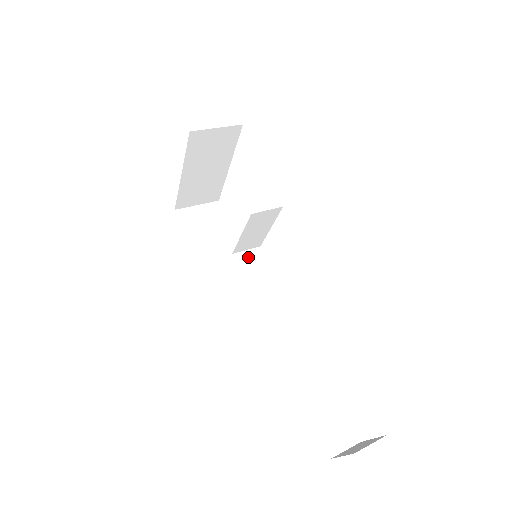
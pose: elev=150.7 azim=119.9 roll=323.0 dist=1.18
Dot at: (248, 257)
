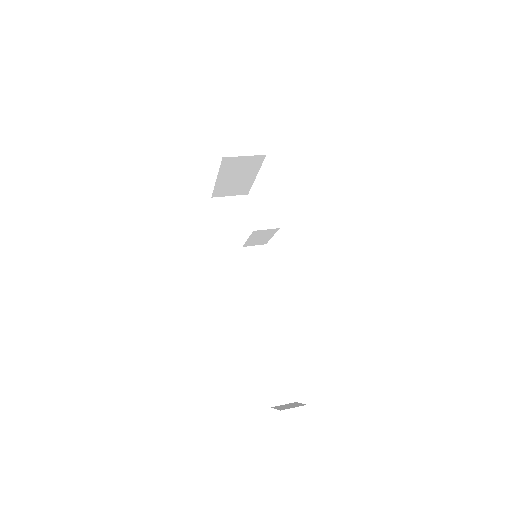
Dot at: (254, 251)
